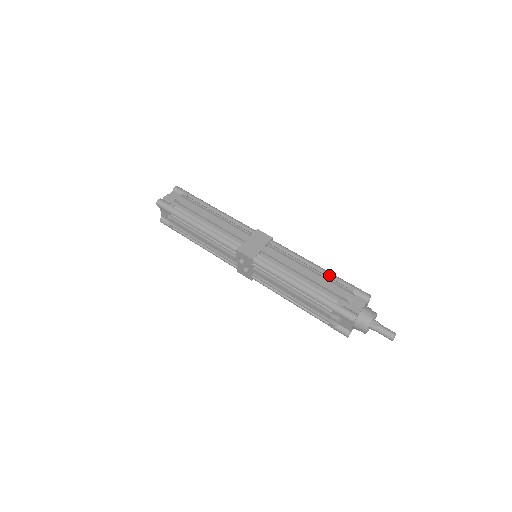
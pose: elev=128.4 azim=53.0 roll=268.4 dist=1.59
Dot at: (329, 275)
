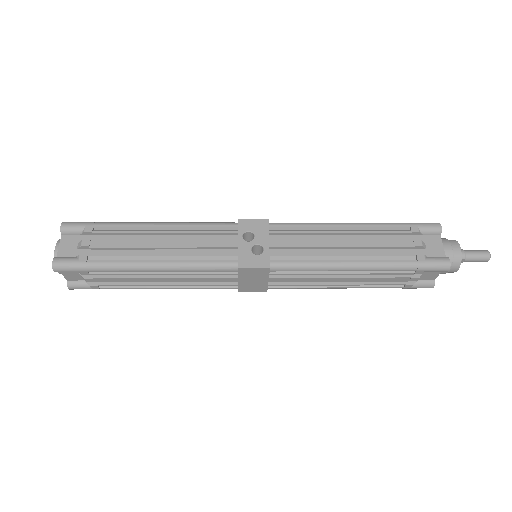
Dot at: occluded
